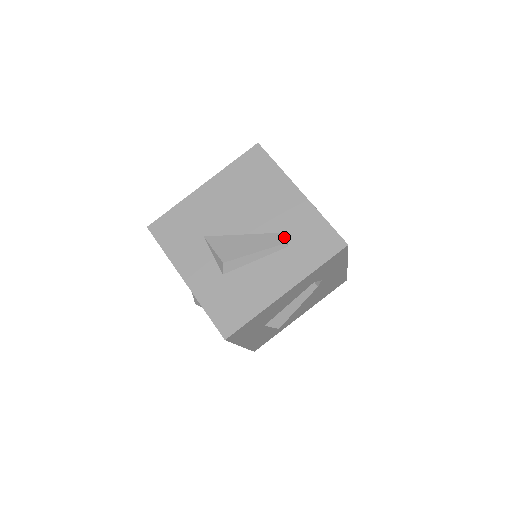
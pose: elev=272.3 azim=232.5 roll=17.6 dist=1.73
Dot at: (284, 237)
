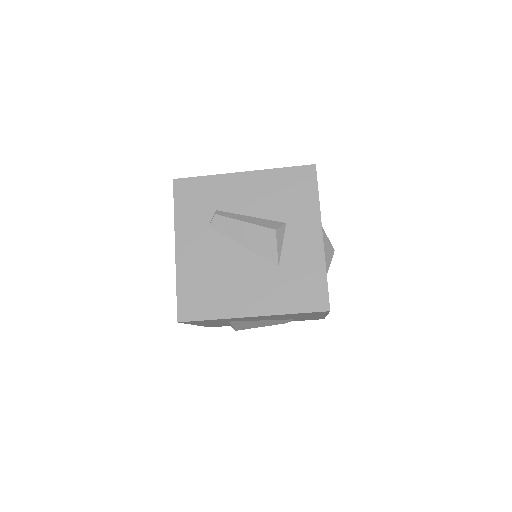
Dot at: (289, 321)
